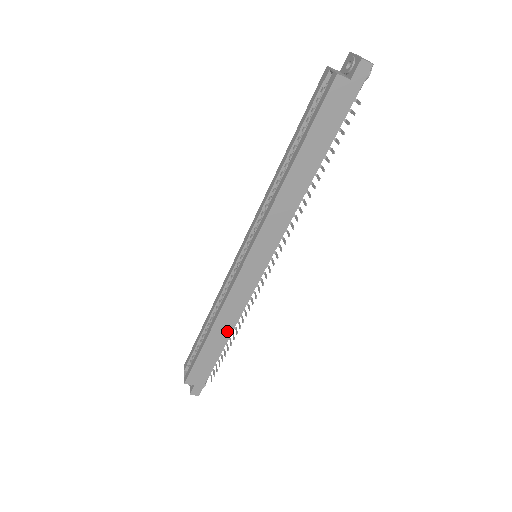
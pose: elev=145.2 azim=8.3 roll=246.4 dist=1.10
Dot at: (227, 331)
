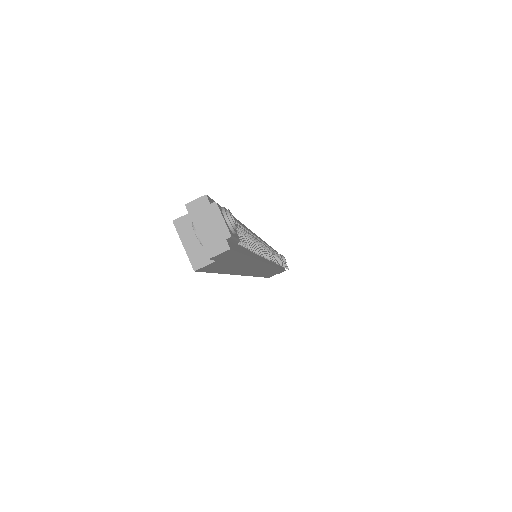
Dot at: (275, 270)
